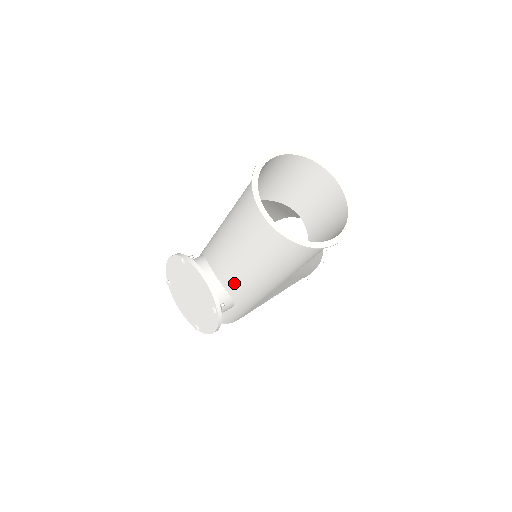
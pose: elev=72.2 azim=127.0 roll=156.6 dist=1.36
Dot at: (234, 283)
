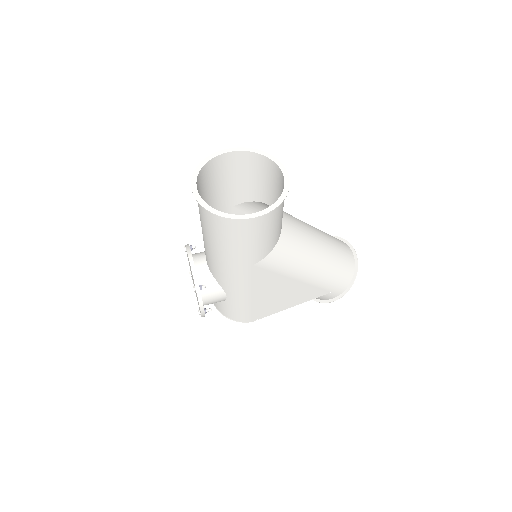
Dot at: (213, 267)
